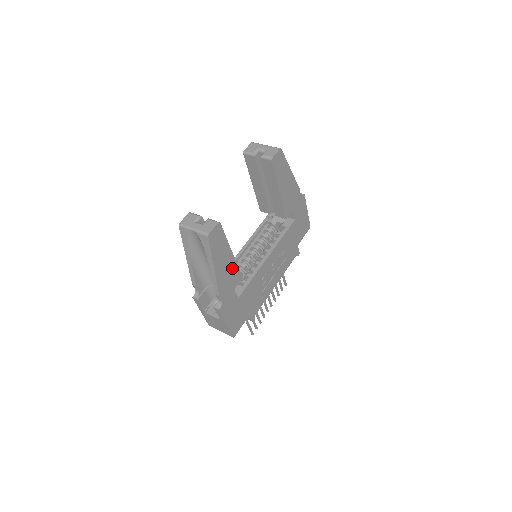
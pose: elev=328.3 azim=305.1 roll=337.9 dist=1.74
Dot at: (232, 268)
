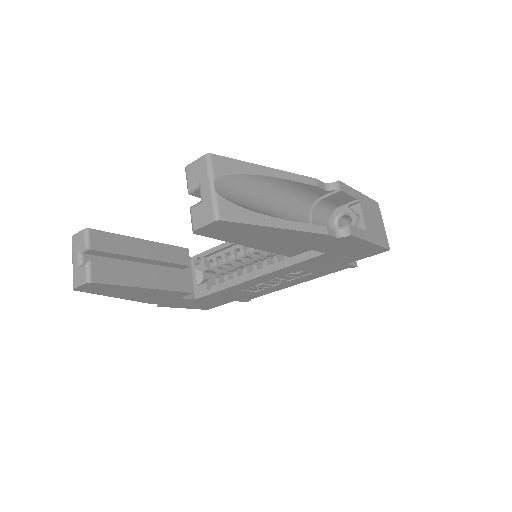
Dot at: (160, 292)
